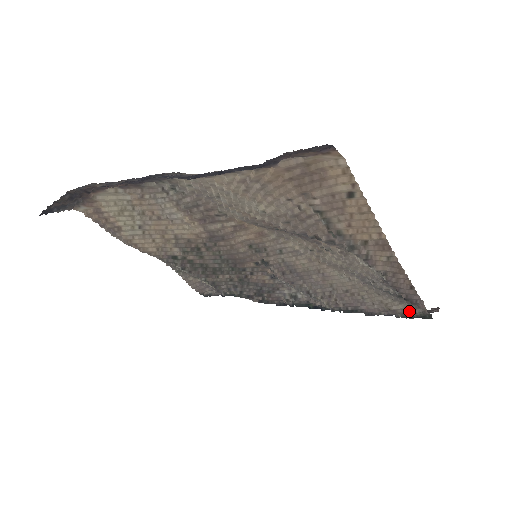
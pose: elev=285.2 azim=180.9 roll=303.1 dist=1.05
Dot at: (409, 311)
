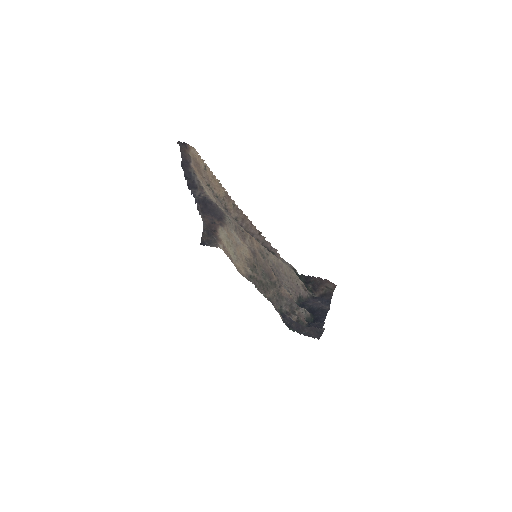
Dot at: occluded
